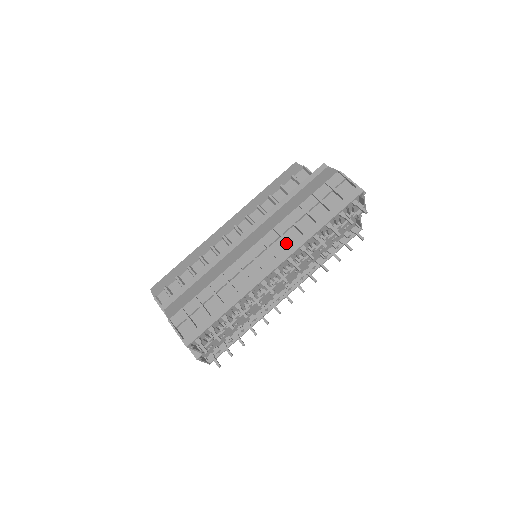
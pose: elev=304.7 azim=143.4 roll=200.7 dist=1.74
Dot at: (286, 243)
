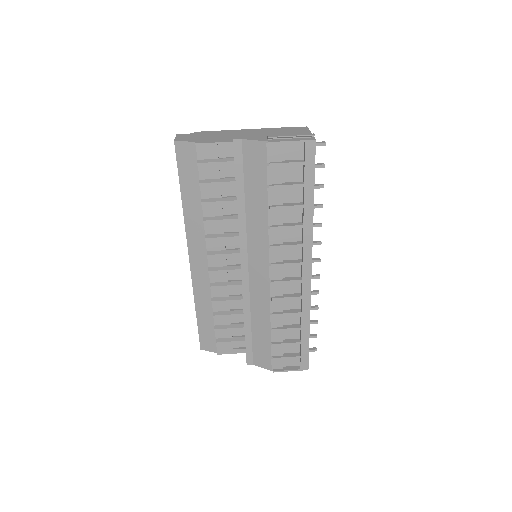
Dot at: (293, 245)
